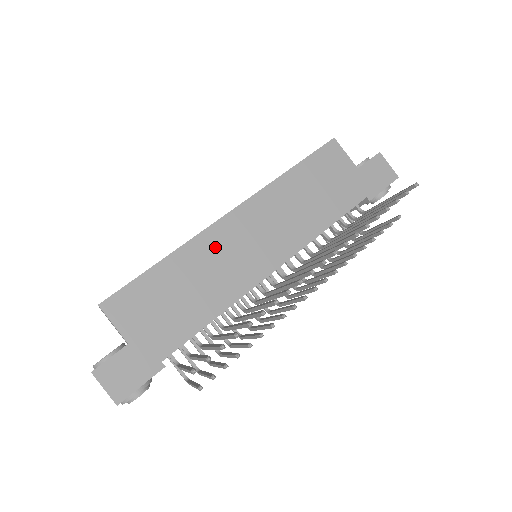
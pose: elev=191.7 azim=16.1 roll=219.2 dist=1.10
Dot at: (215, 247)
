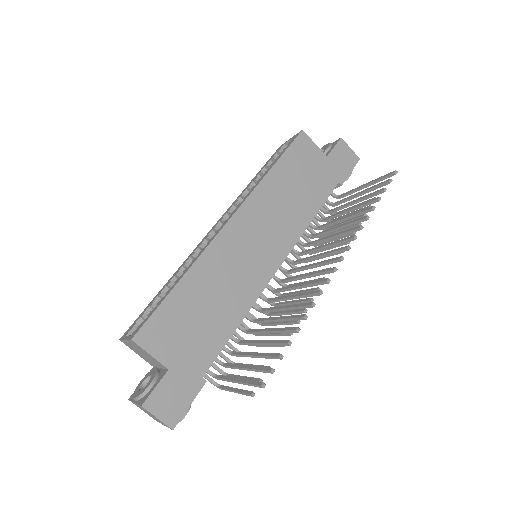
Dot at: (224, 257)
